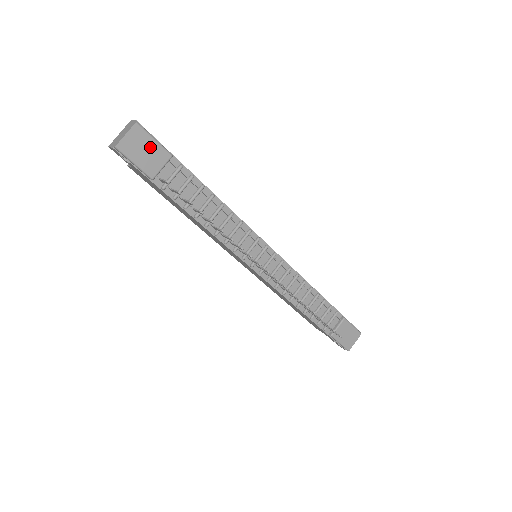
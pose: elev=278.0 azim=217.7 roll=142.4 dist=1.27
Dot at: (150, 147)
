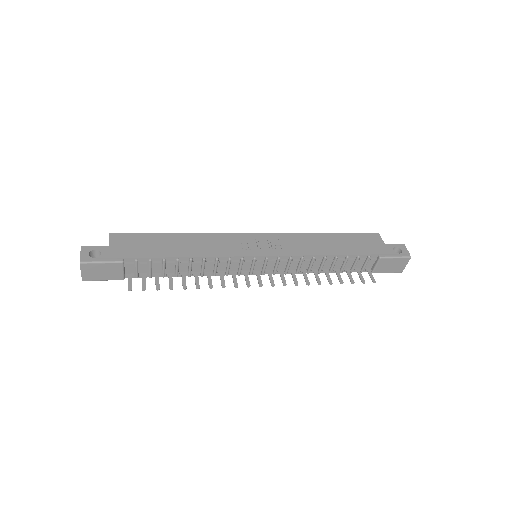
Dot at: (103, 268)
